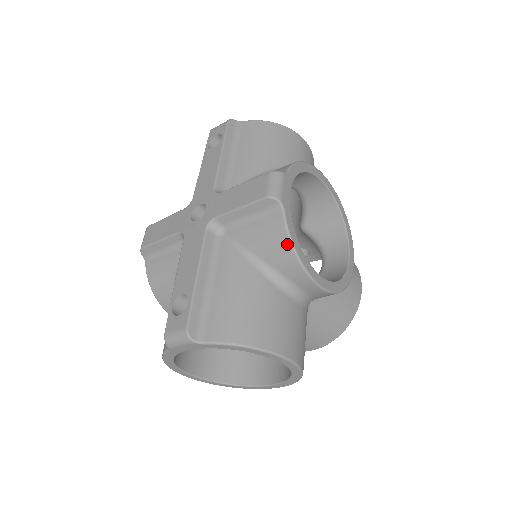
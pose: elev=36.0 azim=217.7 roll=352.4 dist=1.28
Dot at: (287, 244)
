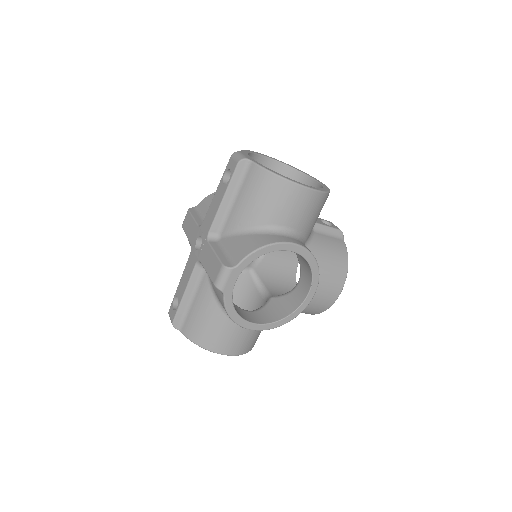
Dot at: (226, 312)
